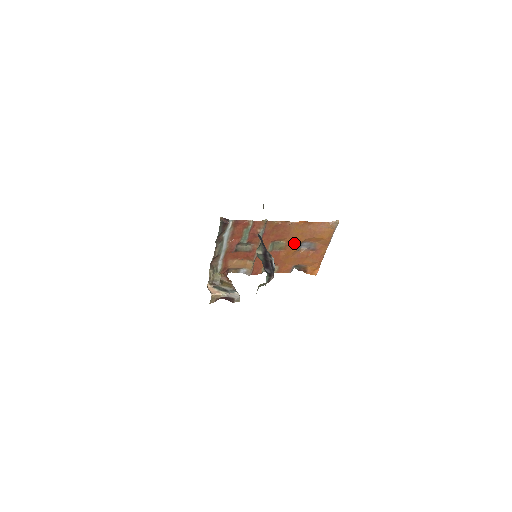
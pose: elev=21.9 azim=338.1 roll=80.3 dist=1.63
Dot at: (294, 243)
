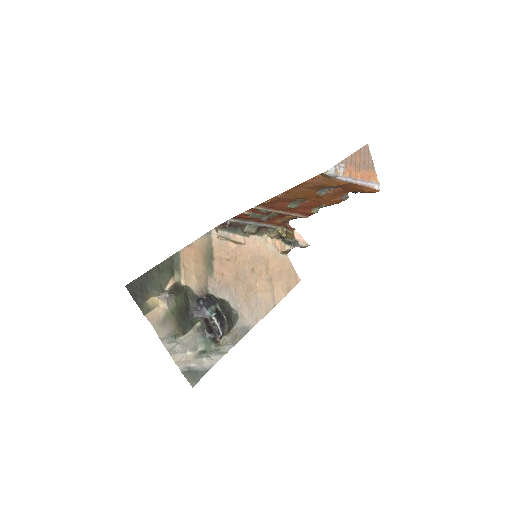
Dot at: (310, 196)
